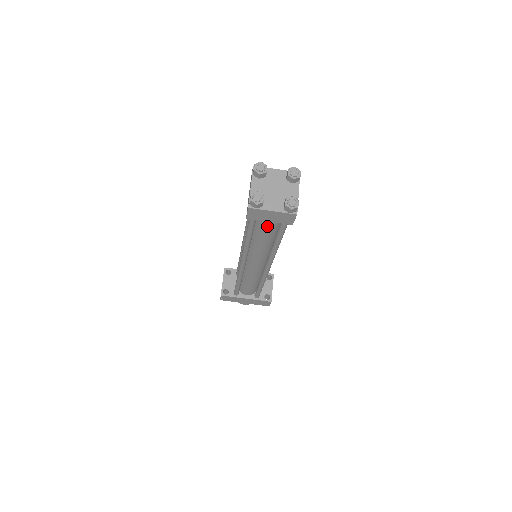
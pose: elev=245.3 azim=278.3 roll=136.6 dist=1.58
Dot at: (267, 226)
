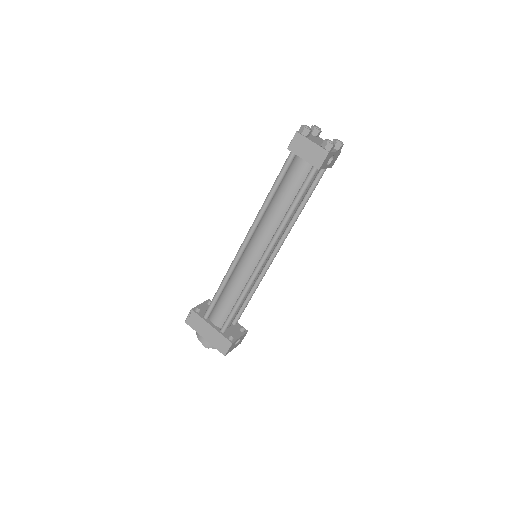
Dot at: (296, 176)
